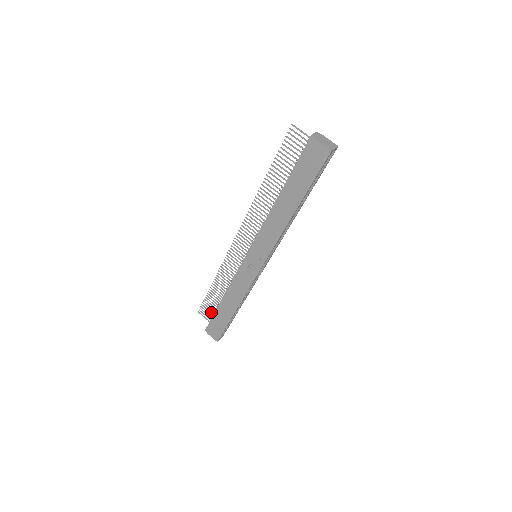
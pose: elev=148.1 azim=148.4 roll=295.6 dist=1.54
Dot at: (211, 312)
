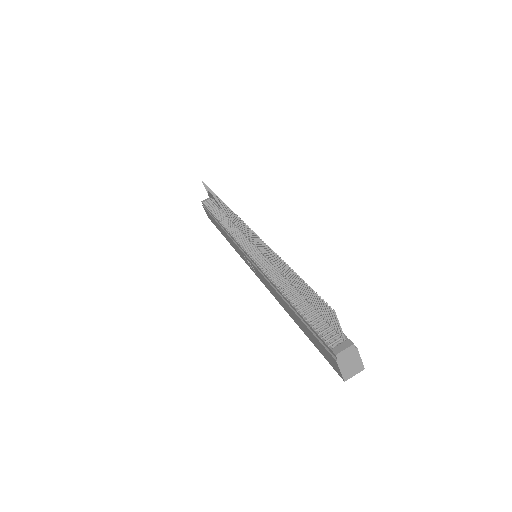
Dot at: (212, 198)
